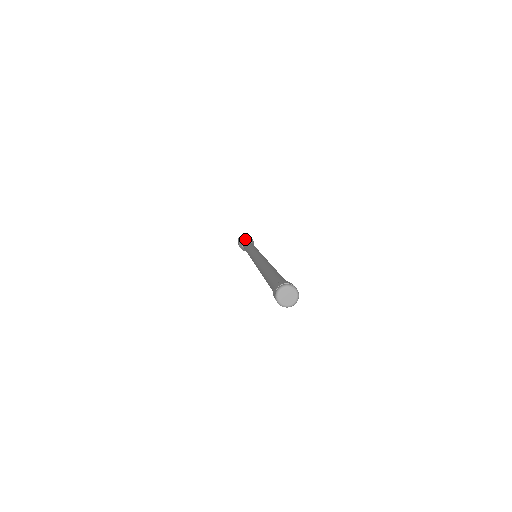
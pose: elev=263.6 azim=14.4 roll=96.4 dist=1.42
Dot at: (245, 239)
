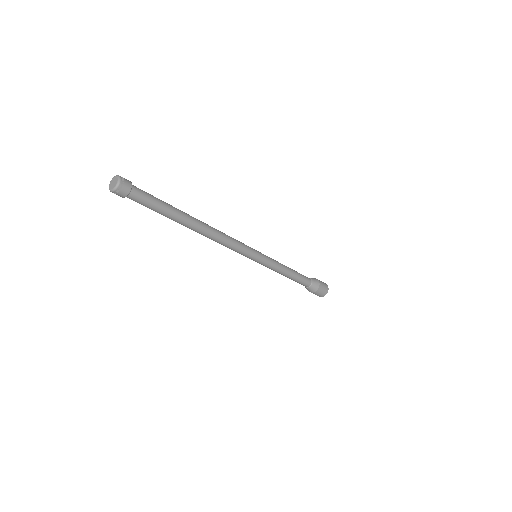
Dot at: occluded
